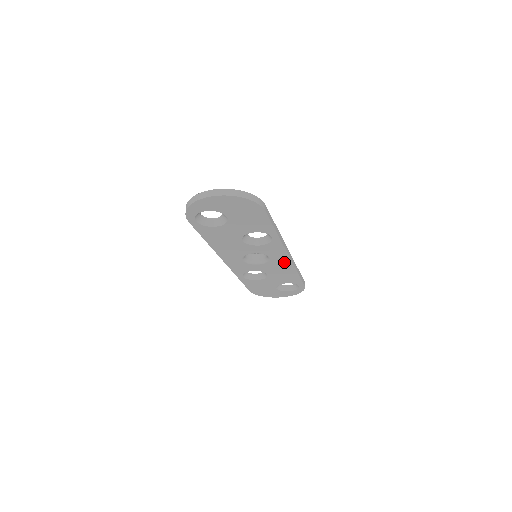
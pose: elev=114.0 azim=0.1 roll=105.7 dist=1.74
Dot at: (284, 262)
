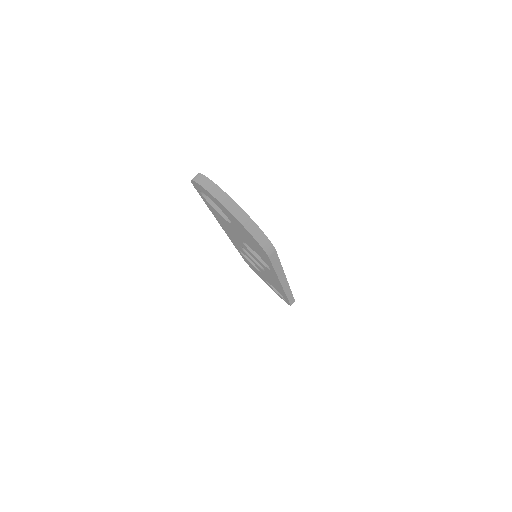
Dot at: occluded
